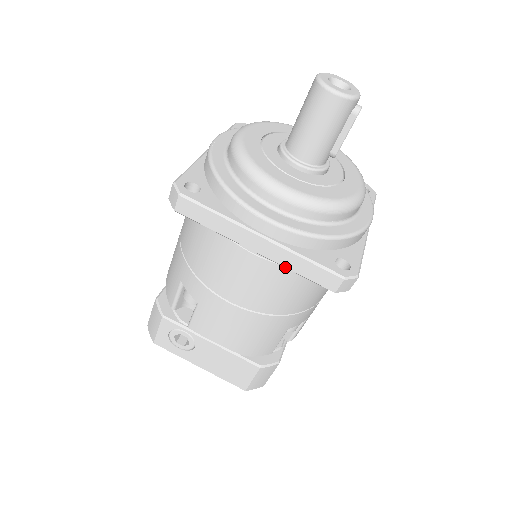
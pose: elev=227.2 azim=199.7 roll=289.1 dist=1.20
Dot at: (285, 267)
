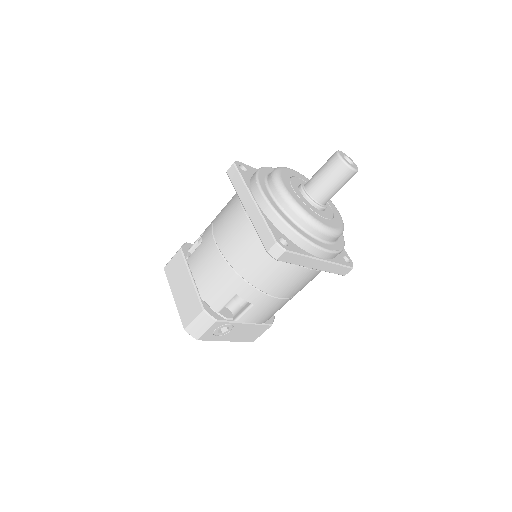
Dot at: (326, 271)
